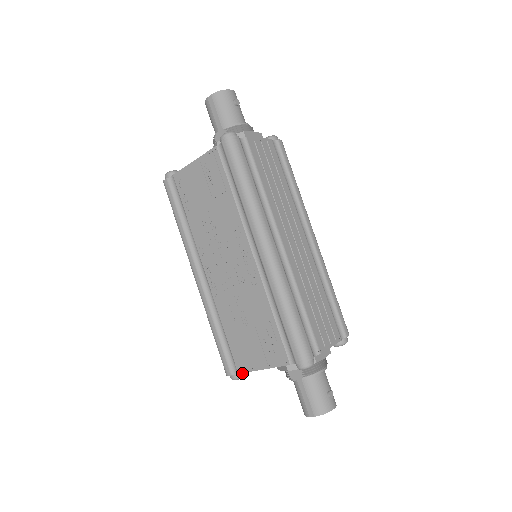
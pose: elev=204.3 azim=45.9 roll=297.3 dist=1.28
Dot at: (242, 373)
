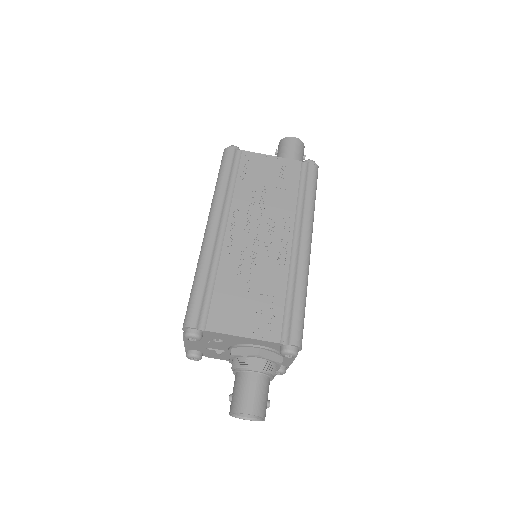
Dot at: (202, 335)
